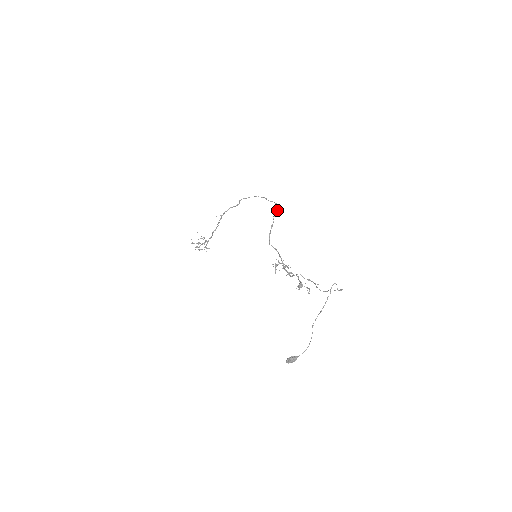
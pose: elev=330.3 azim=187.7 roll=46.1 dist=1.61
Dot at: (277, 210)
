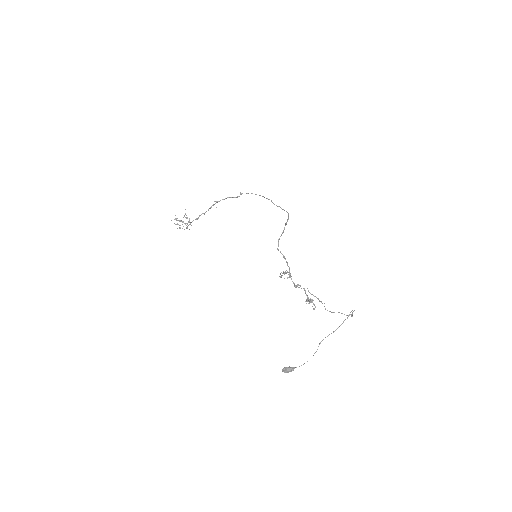
Dot at: (288, 218)
